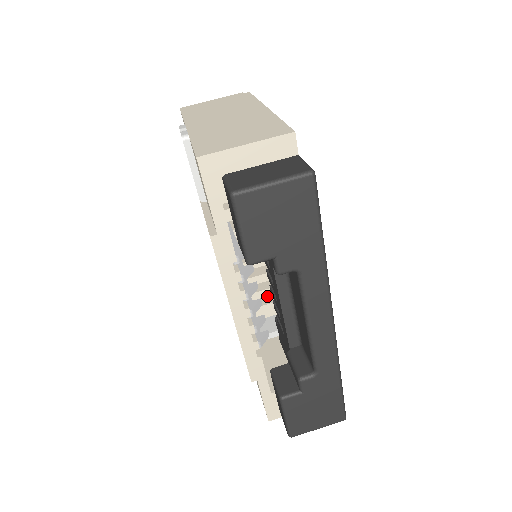
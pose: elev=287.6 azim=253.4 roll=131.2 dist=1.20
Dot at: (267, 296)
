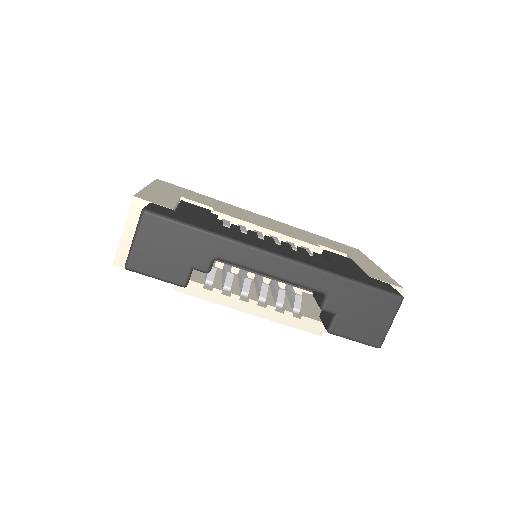
Dot at: occluded
